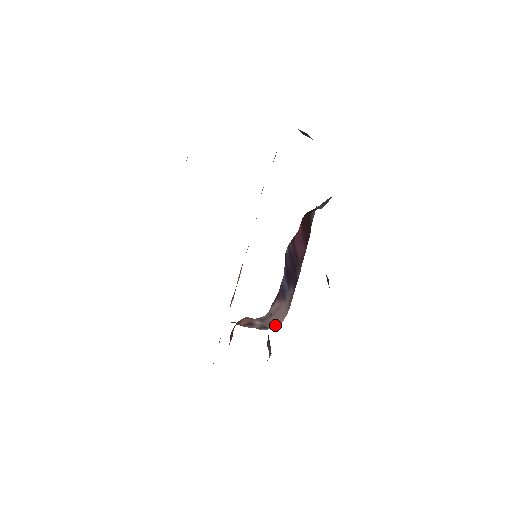
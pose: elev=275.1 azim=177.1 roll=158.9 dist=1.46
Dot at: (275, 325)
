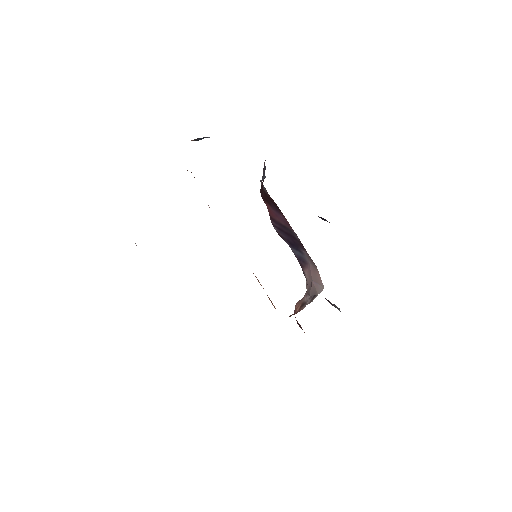
Dot at: (319, 288)
